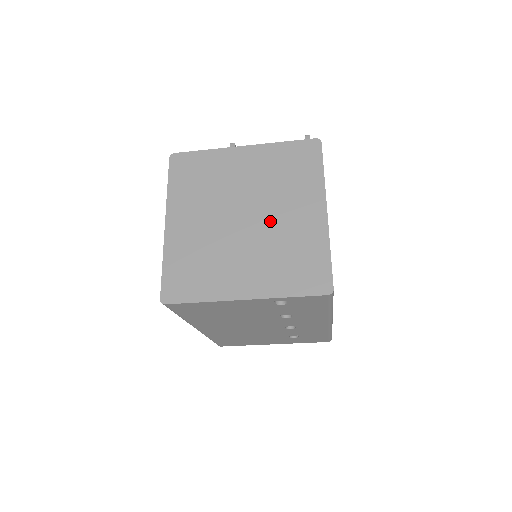
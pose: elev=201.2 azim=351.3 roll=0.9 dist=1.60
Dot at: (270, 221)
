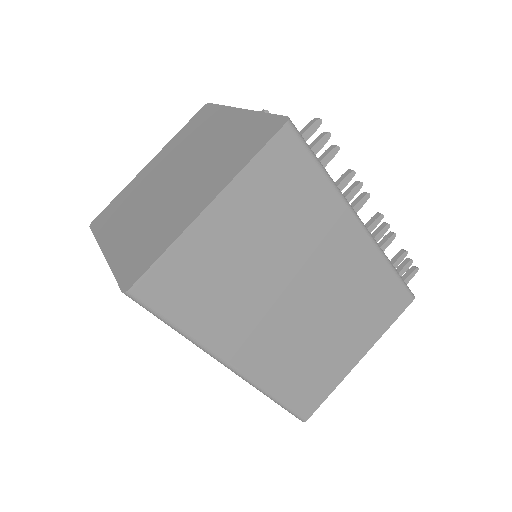
Dot at: (177, 192)
